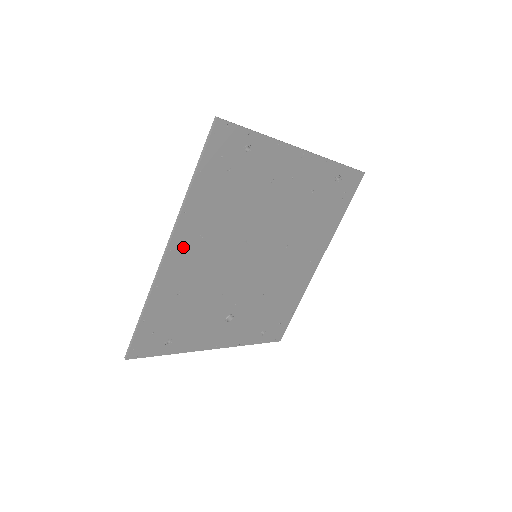
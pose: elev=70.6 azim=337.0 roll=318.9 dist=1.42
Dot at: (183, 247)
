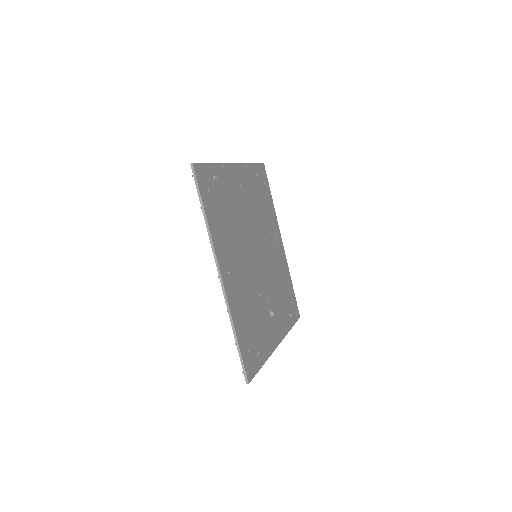
Dot at: (226, 270)
